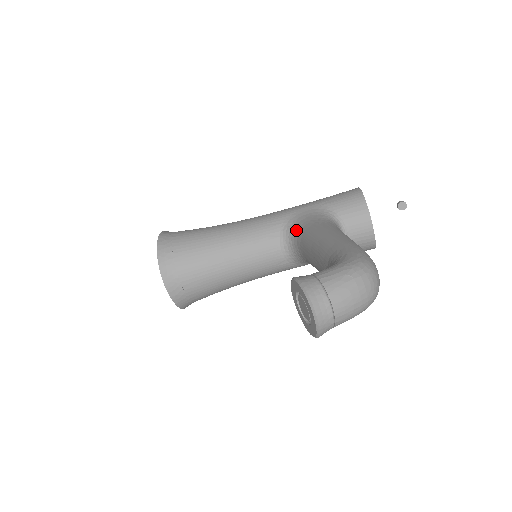
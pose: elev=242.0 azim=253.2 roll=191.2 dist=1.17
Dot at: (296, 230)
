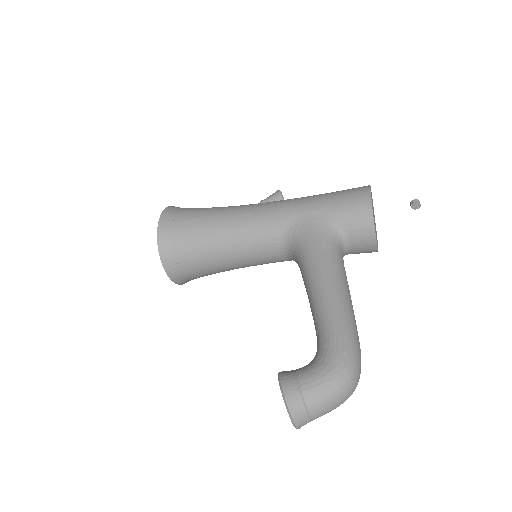
Dot at: (296, 244)
